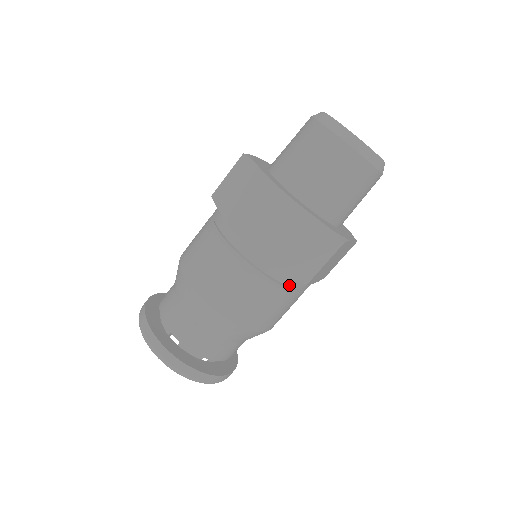
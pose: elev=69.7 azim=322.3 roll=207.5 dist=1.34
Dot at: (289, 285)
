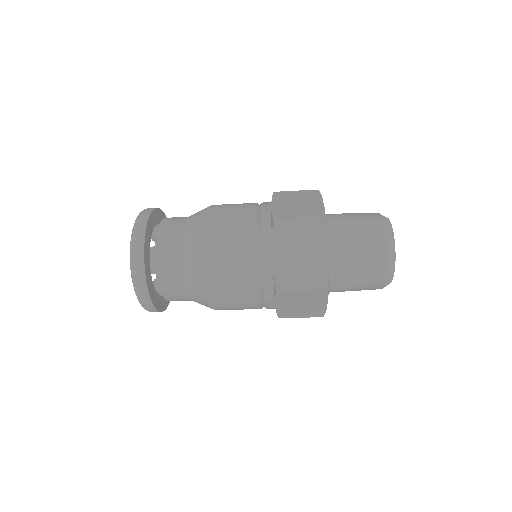
Dot at: occluded
